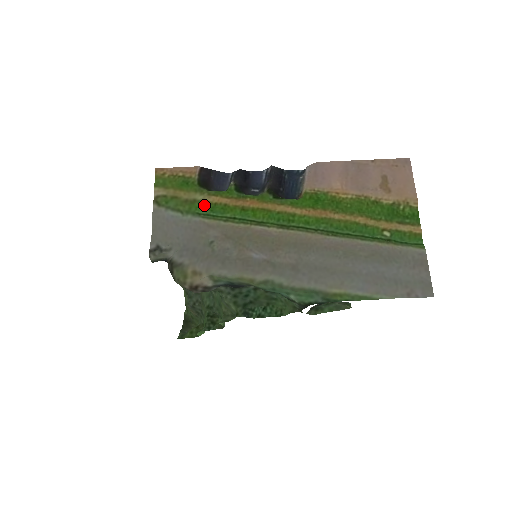
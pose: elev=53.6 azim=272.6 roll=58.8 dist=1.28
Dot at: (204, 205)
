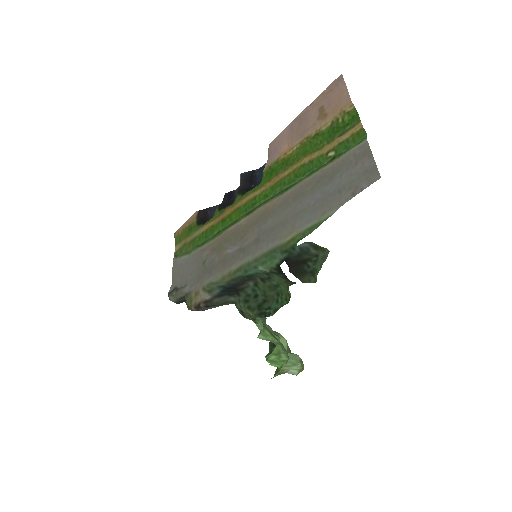
Dot at: (200, 237)
